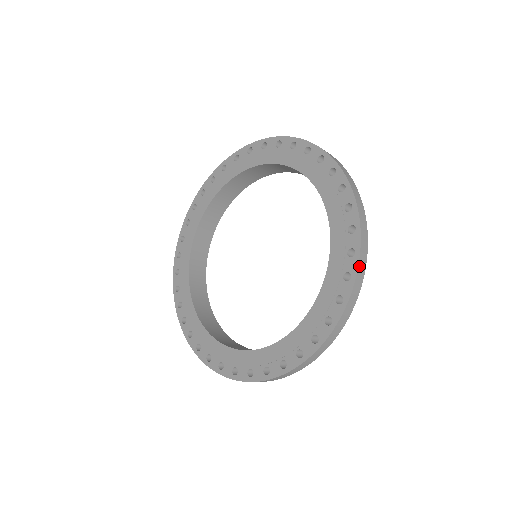
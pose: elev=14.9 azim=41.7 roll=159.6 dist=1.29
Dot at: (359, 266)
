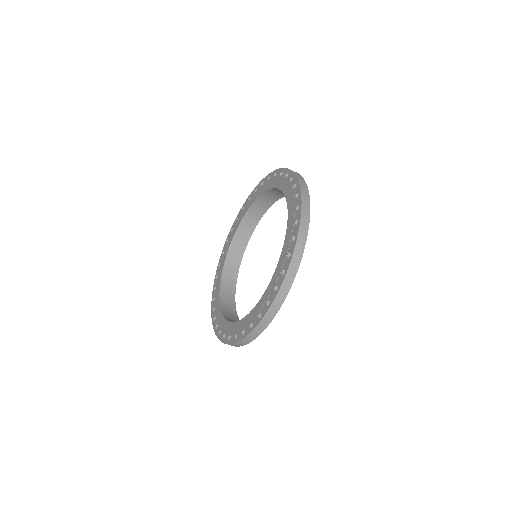
Dot at: (293, 172)
